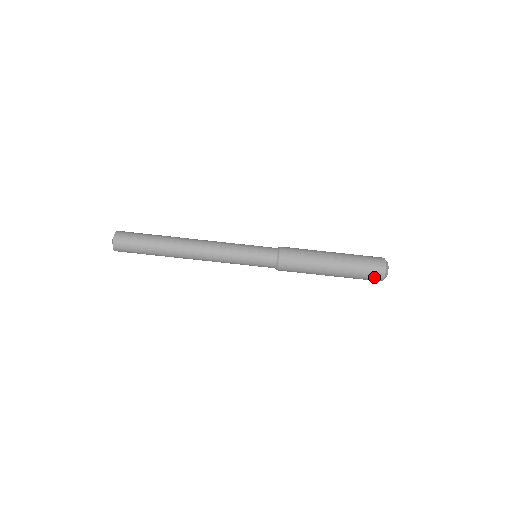
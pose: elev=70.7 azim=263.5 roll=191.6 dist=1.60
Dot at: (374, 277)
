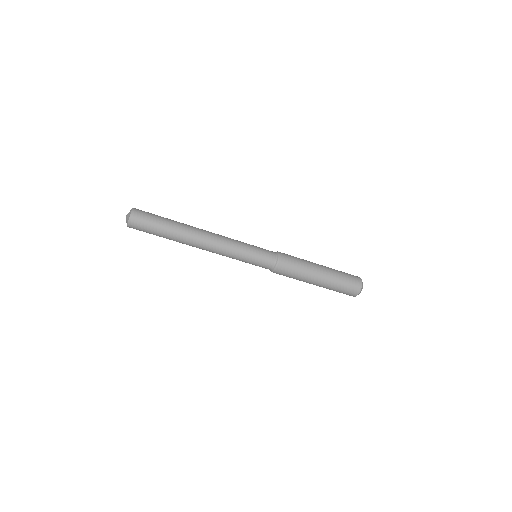
Dot at: (349, 293)
